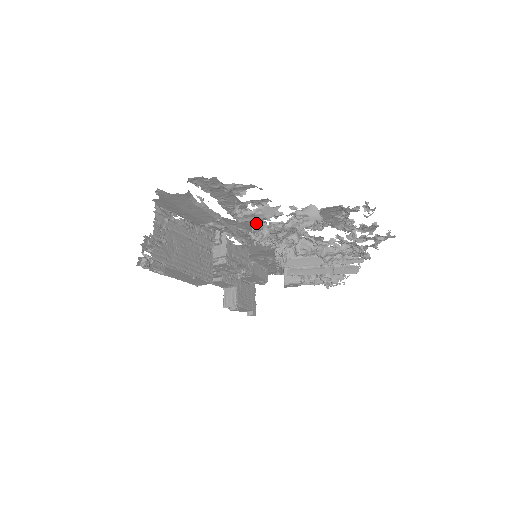
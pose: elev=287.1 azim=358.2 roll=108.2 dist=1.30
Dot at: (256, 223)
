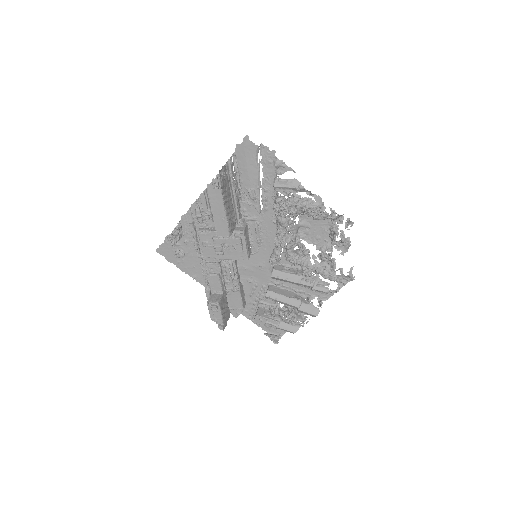
Dot at: (280, 200)
